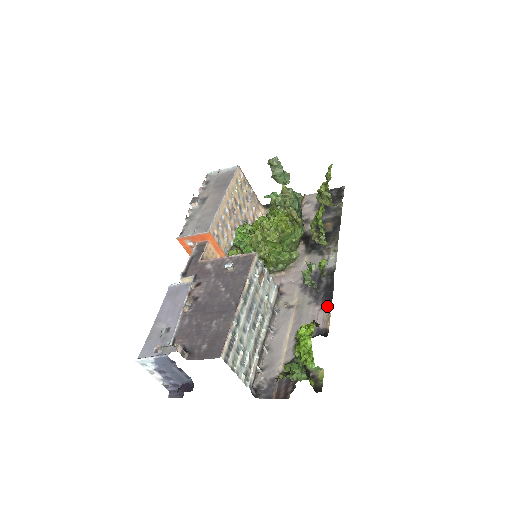
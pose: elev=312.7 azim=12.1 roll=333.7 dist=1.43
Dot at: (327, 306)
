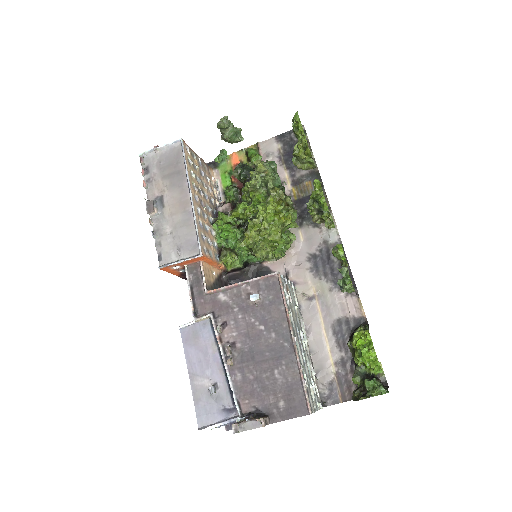
Dot at: (358, 296)
